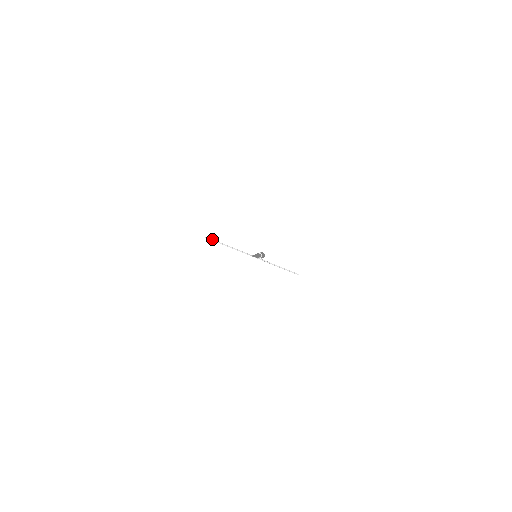
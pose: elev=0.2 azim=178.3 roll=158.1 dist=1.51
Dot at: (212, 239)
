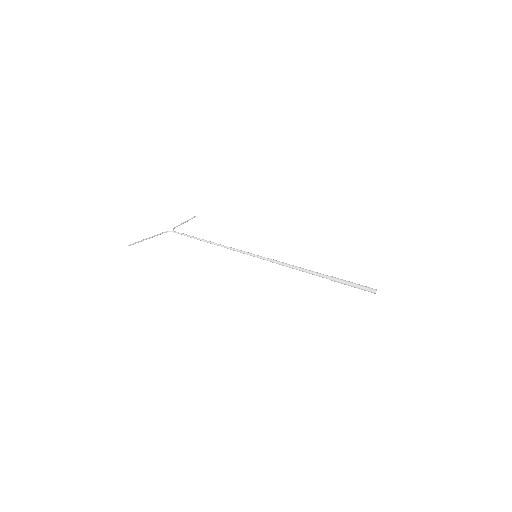
Dot at: (135, 243)
